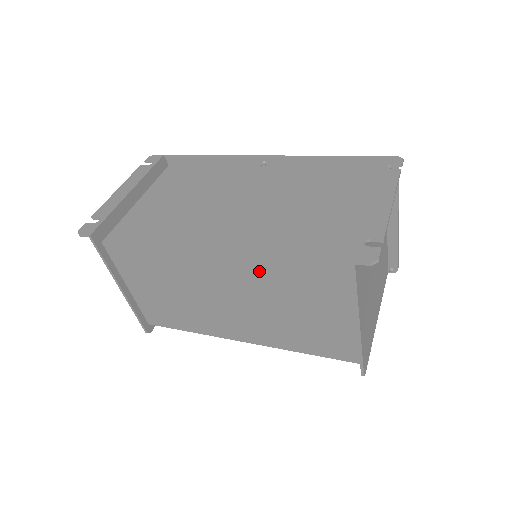
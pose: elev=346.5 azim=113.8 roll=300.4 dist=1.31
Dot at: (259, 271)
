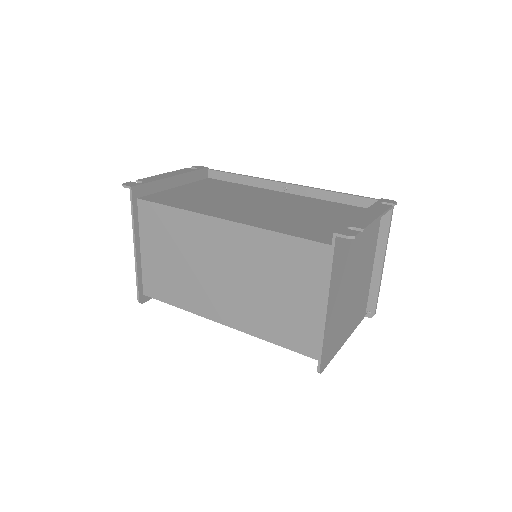
Dot at: (257, 241)
